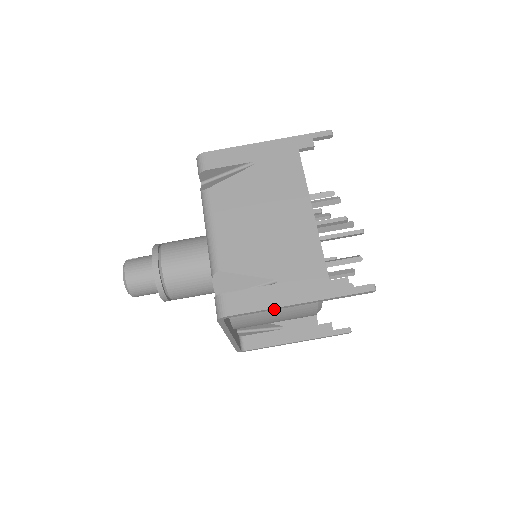
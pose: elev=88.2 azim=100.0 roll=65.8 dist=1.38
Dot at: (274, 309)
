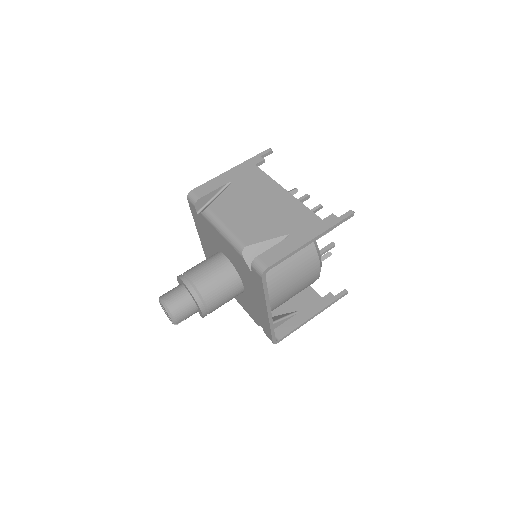
Dot at: (297, 251)
